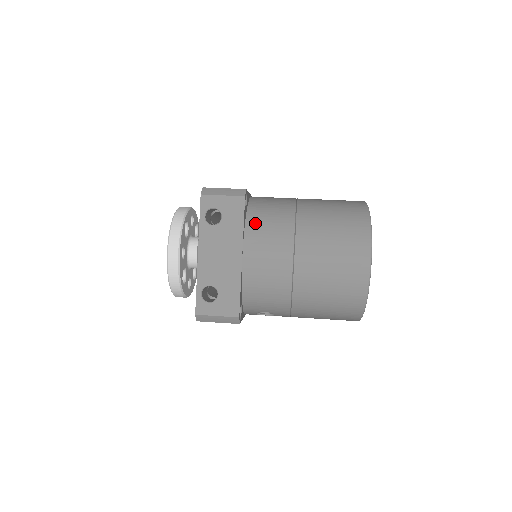
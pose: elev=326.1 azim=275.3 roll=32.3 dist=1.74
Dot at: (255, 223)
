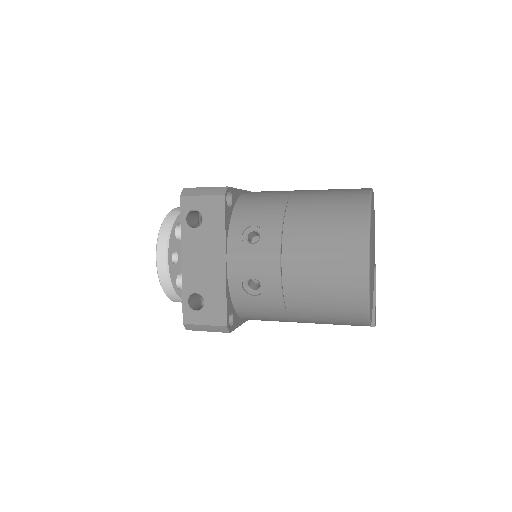
Dot at: occluded
